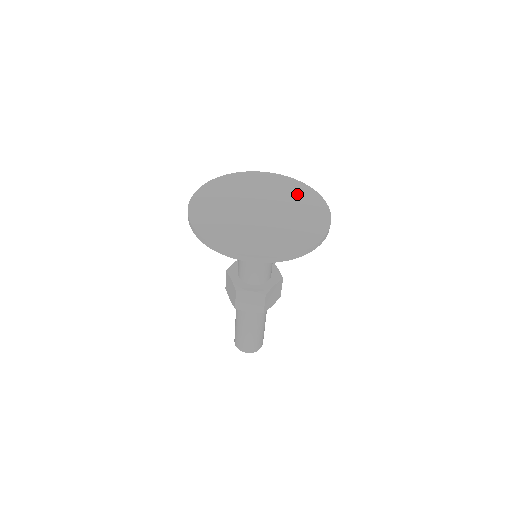
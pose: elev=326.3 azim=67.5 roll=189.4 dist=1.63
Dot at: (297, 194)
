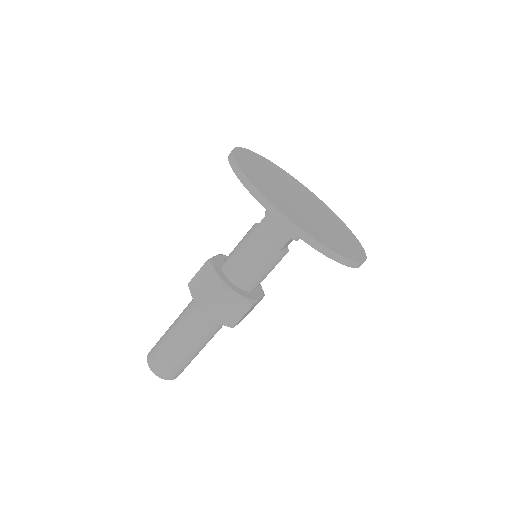
Dot at: (324, 208)
